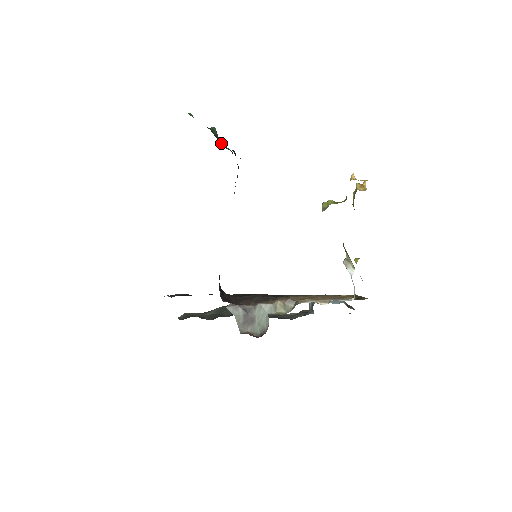
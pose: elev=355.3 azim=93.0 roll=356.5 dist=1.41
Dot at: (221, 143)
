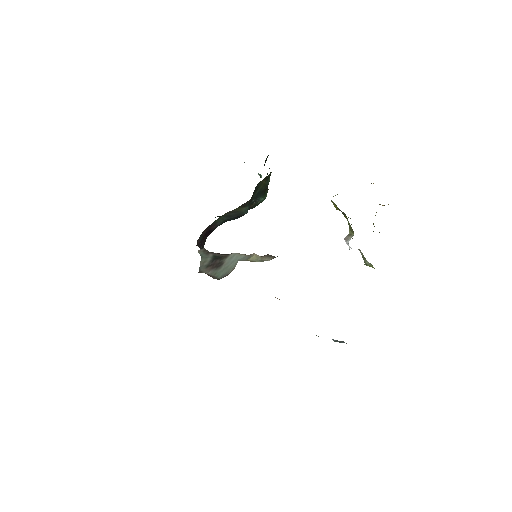
Dot at: occluded
